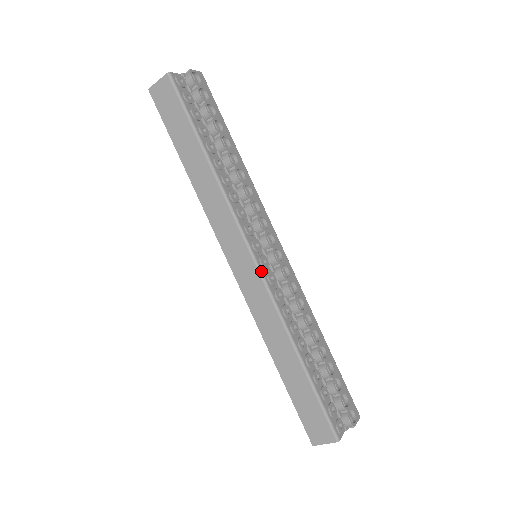
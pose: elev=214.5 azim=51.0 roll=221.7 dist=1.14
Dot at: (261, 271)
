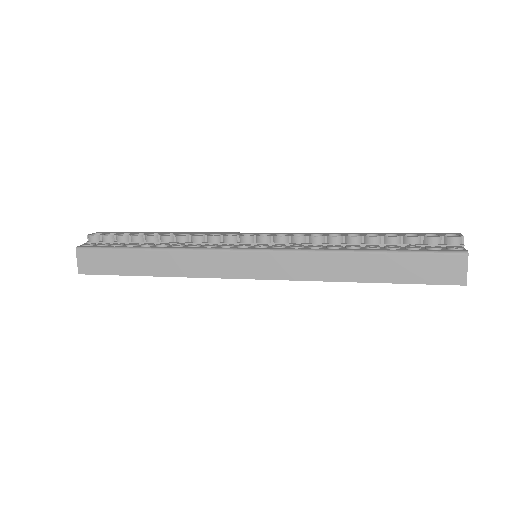
Dot at: (265, 249)
